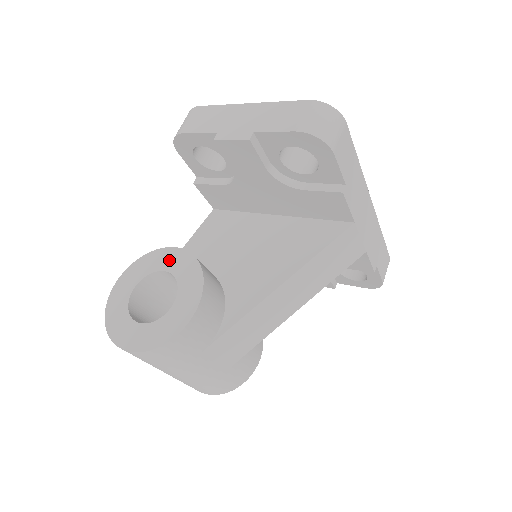
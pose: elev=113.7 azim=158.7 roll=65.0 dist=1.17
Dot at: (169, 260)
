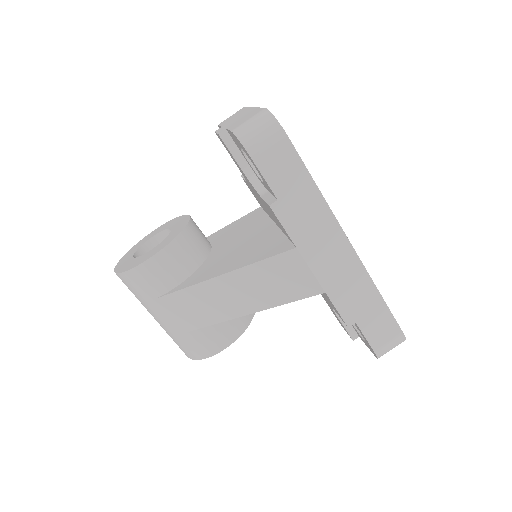
Dot at: (180, 223)
